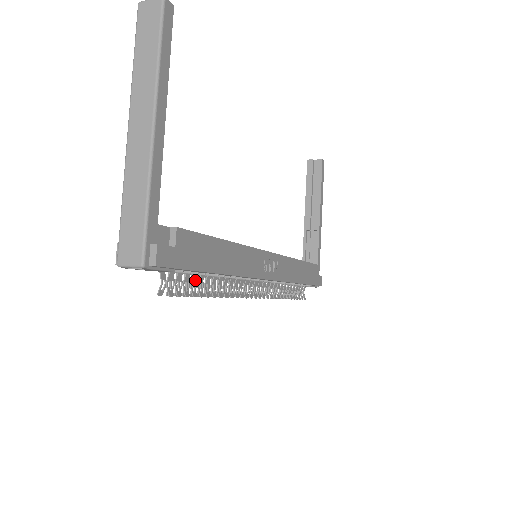
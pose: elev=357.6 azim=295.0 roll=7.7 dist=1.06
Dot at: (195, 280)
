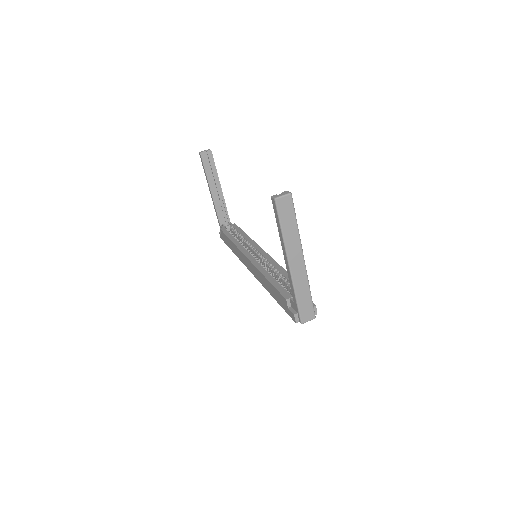
Dot at: occluded
